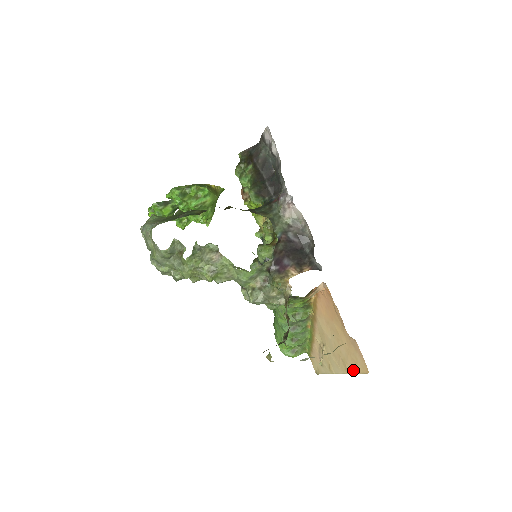
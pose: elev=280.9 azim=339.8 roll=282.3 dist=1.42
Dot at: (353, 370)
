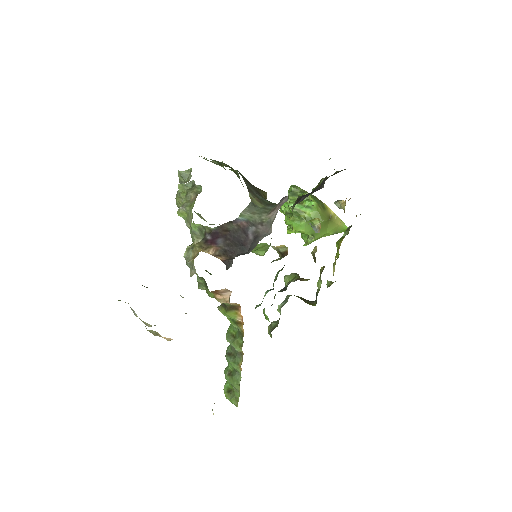
Dot at: occluded
